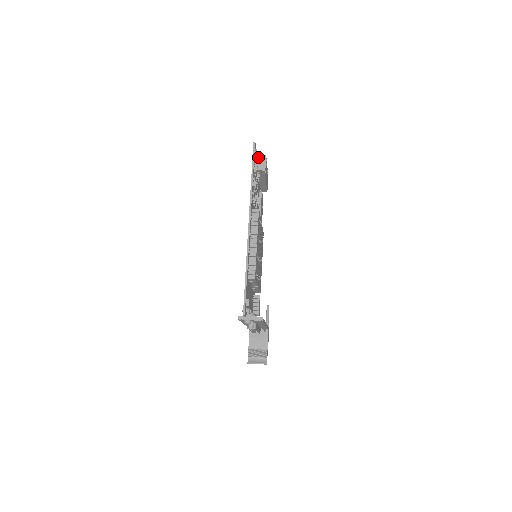
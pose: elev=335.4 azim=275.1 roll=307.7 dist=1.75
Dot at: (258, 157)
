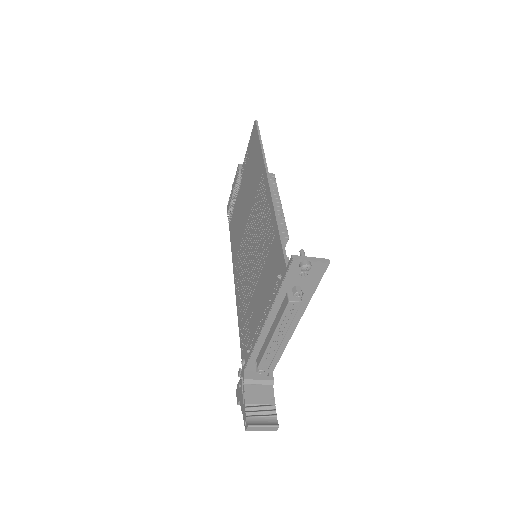
Dot at: (241, 165)
